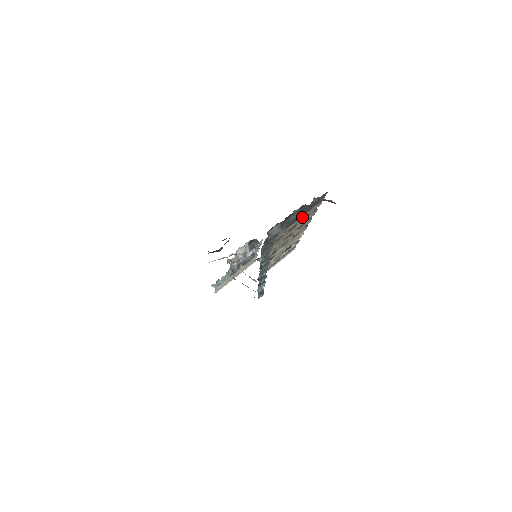
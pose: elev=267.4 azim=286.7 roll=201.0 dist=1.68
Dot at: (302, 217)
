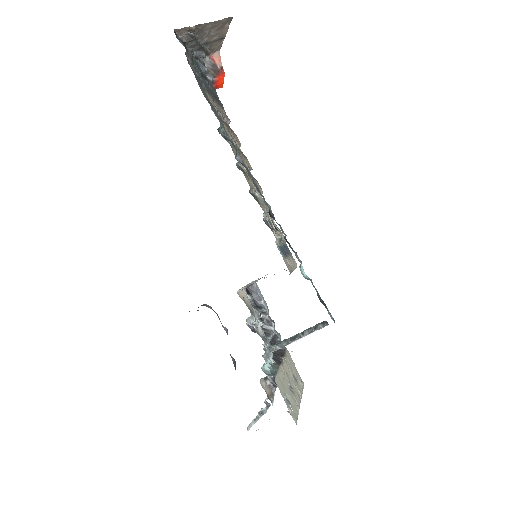
Dot at: (220, 110)
